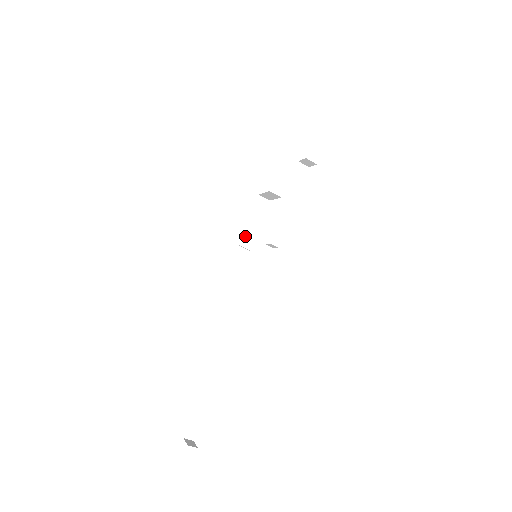
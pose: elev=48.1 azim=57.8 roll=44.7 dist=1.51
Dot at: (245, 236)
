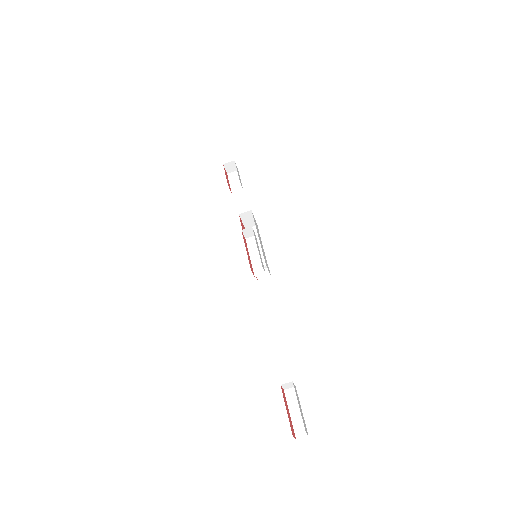
Dot at: occluded
